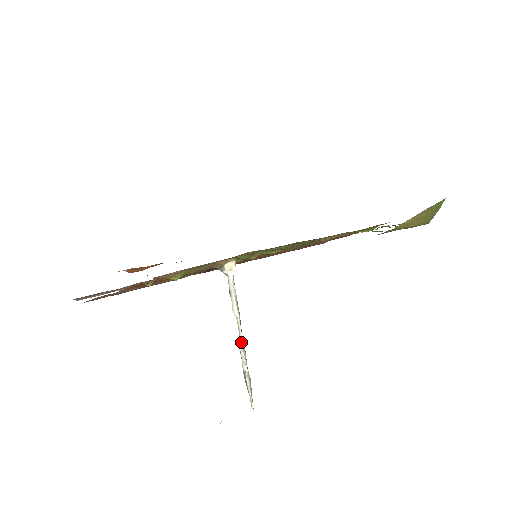
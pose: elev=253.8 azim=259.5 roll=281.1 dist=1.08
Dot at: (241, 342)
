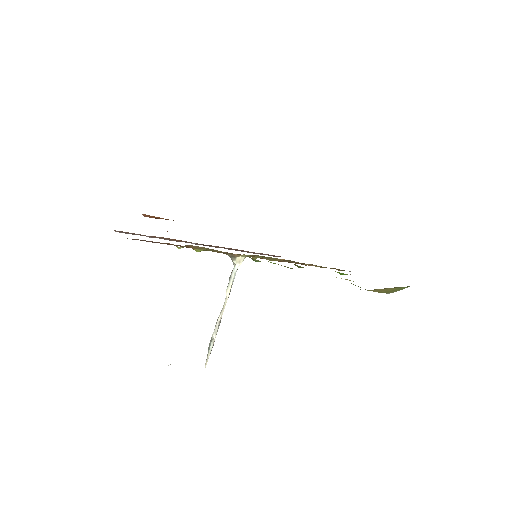
Dot at: (221, 316)
